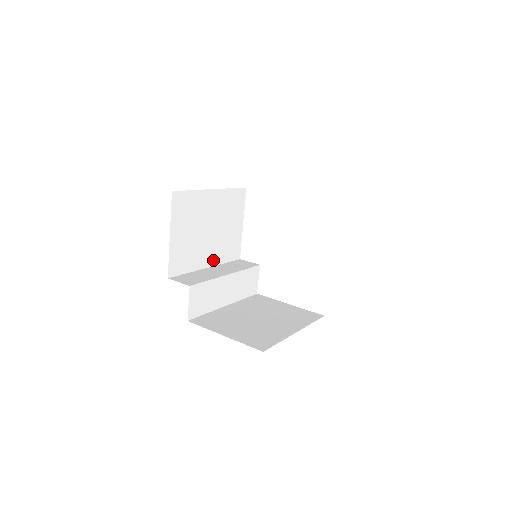
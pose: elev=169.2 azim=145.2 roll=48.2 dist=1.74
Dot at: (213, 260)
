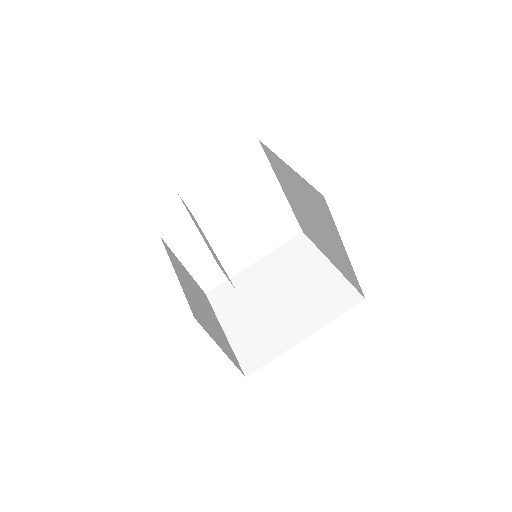
Dot at: occluded
